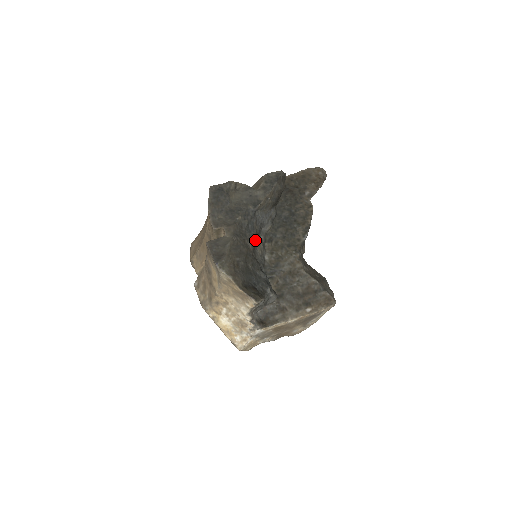
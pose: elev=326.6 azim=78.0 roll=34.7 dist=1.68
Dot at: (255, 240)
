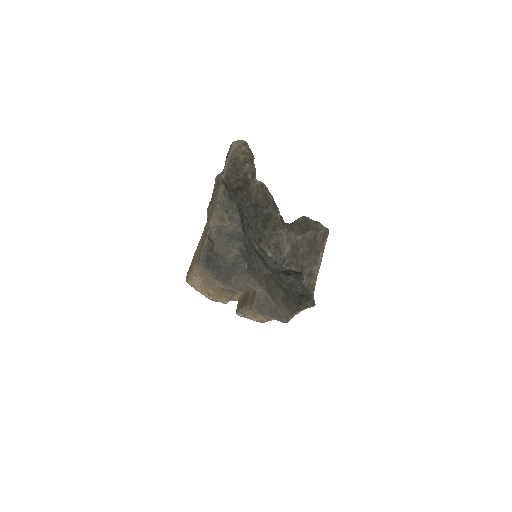
Dot at: (263, 261)
